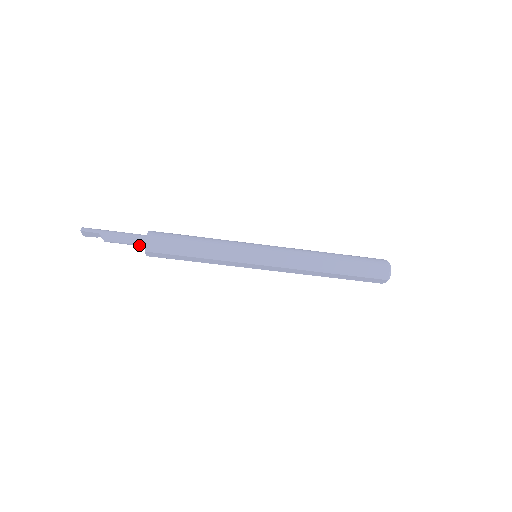
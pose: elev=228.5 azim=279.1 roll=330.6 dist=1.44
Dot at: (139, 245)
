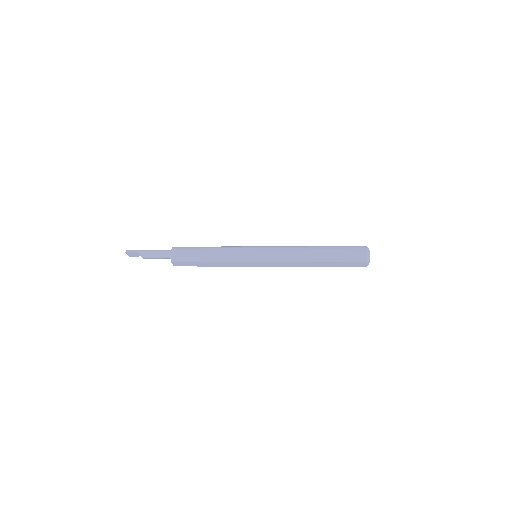
Dot at: (167, 258)
